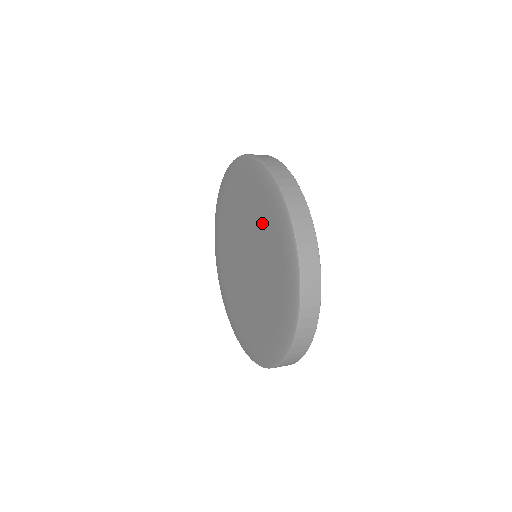
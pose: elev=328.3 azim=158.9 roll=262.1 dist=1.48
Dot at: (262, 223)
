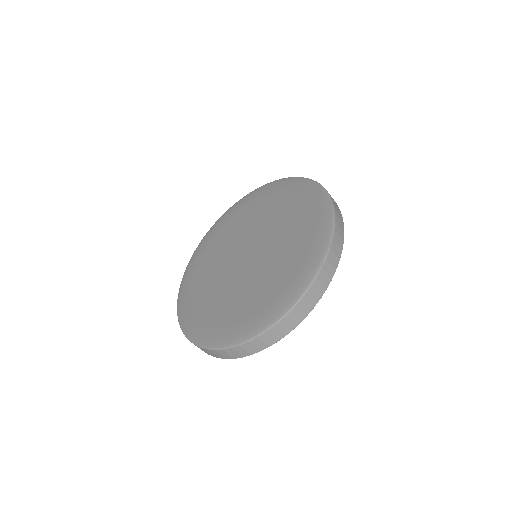
Dot at: (290, 250)
